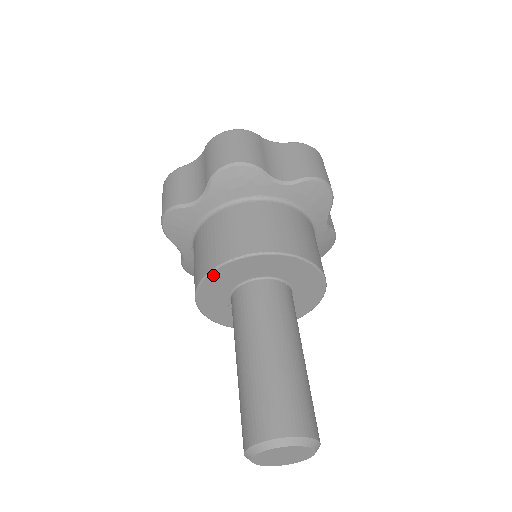
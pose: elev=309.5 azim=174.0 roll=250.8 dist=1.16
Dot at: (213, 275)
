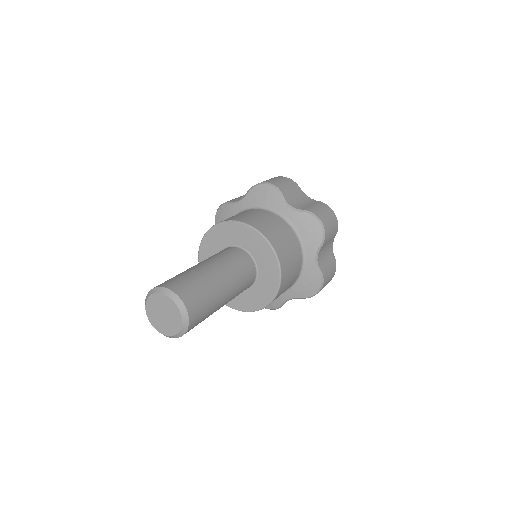
Dot at: (213, 230)
